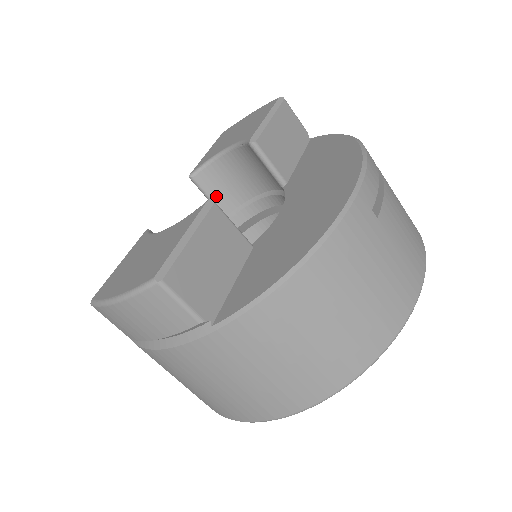
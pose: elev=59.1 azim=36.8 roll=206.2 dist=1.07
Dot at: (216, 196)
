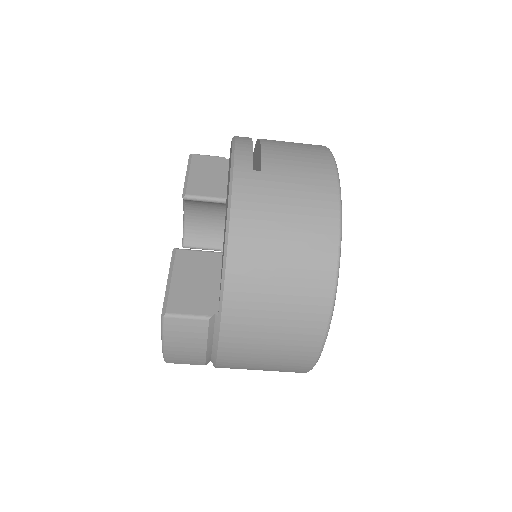
Dot at: (208, 244)
